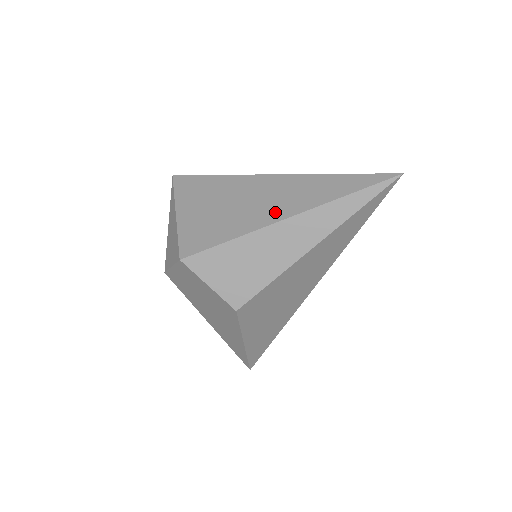
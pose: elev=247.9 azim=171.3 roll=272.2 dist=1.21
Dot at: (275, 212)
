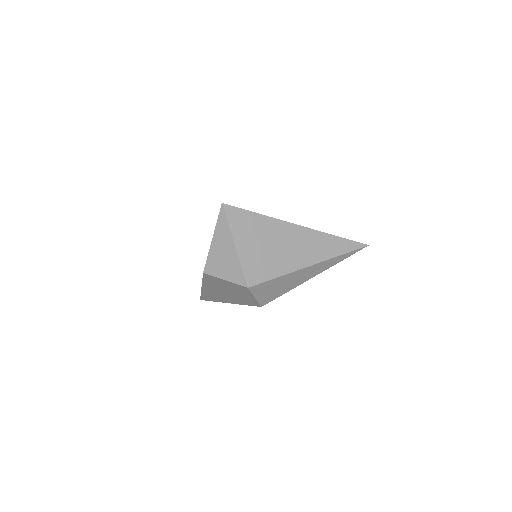
Dot at: (305, 259)
